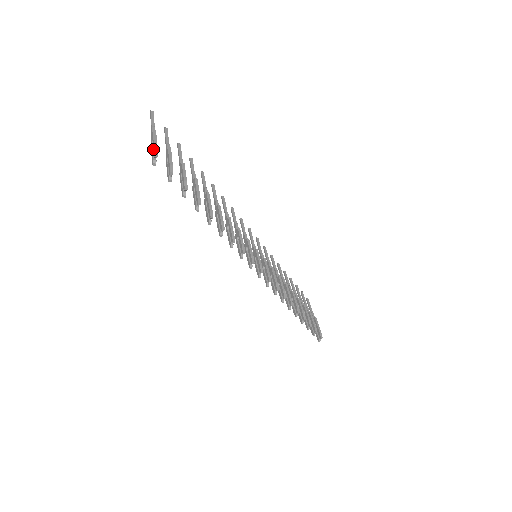
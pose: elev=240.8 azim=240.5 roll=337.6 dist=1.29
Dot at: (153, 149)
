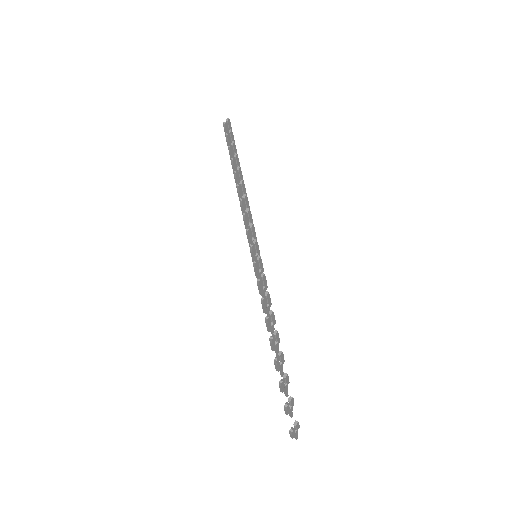
Dot at: (228, 125)
